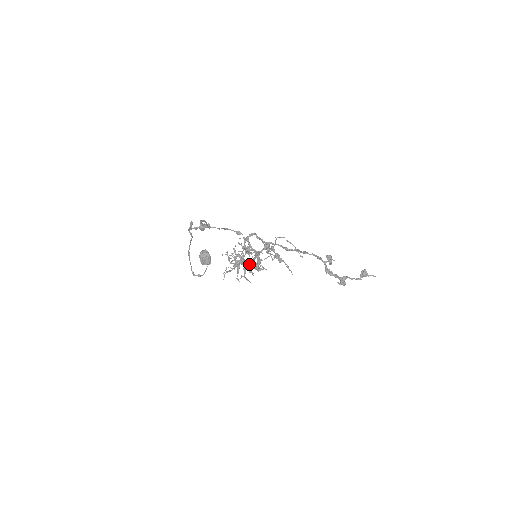
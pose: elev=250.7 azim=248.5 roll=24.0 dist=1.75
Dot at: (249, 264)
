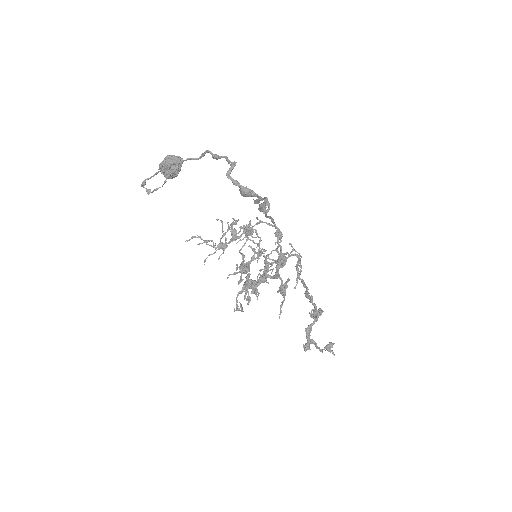
Dot at: (254, 283)
